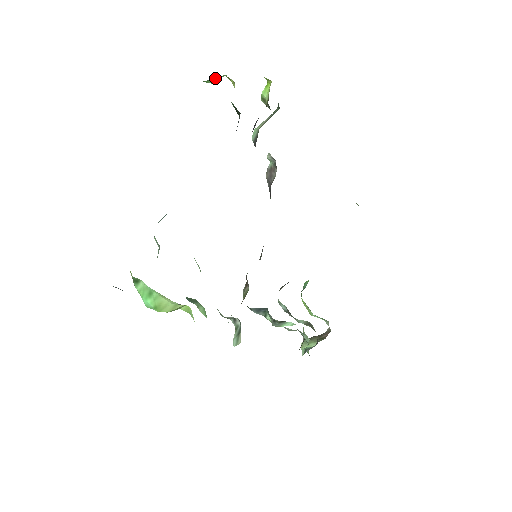
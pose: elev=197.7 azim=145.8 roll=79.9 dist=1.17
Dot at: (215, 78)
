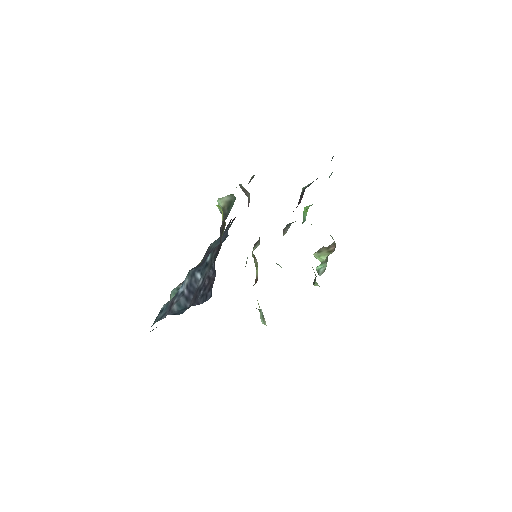
Dot at: occluded
